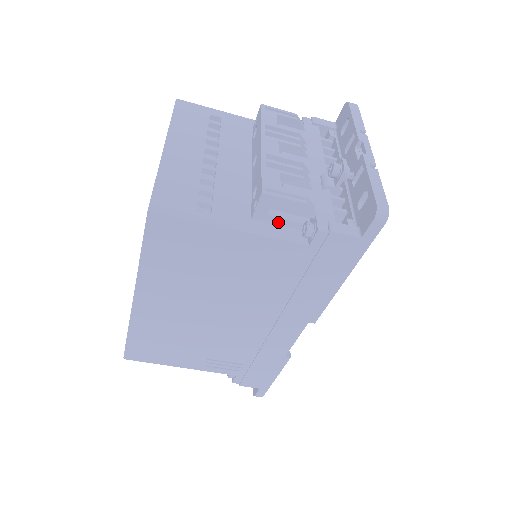
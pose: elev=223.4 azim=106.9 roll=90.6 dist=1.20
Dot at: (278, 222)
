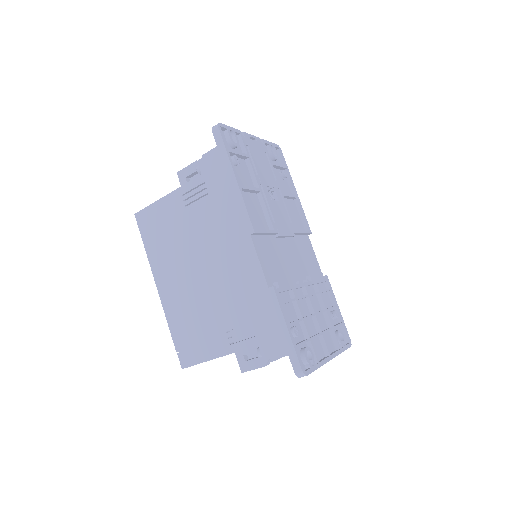
Dot at: occluded
